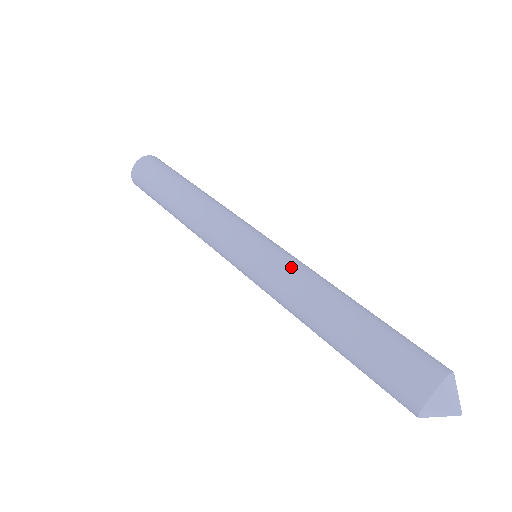
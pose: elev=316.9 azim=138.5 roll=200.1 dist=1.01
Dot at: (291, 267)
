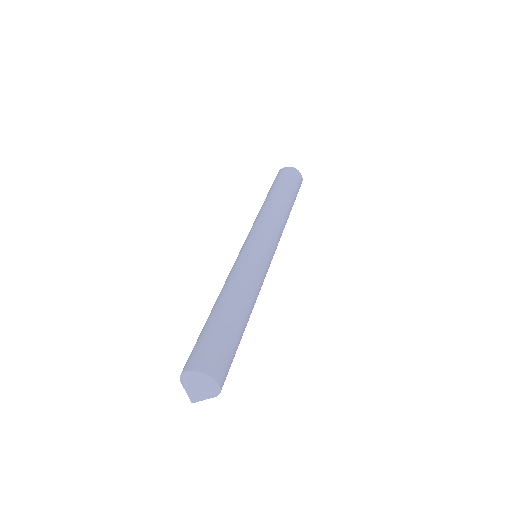
Dot at: (239, 267)
